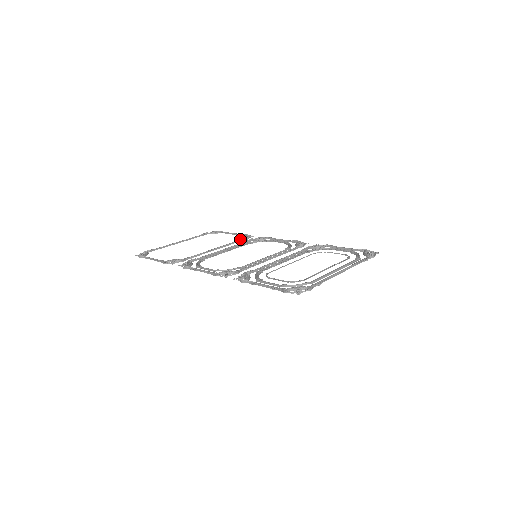
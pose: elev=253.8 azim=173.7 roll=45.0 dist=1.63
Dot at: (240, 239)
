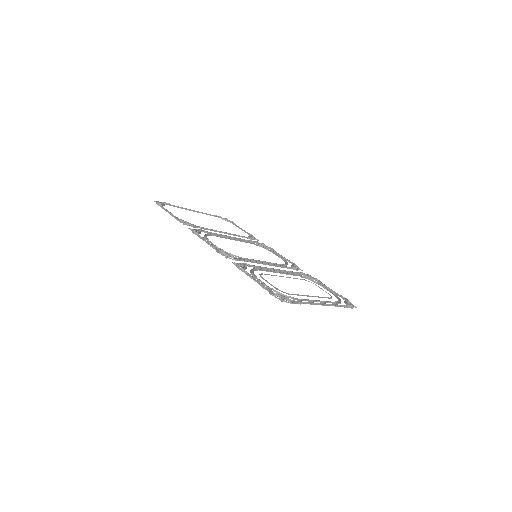
Dot at: occluded
